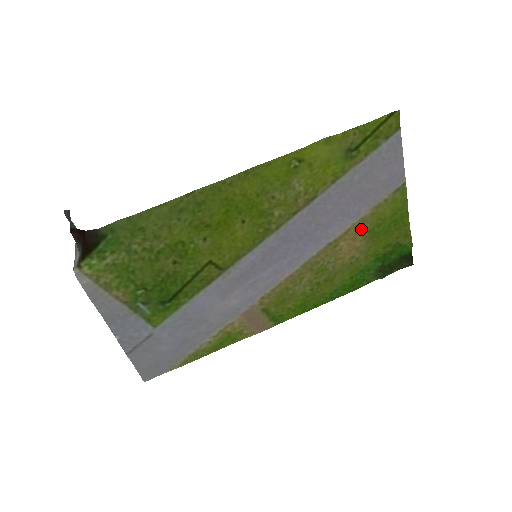
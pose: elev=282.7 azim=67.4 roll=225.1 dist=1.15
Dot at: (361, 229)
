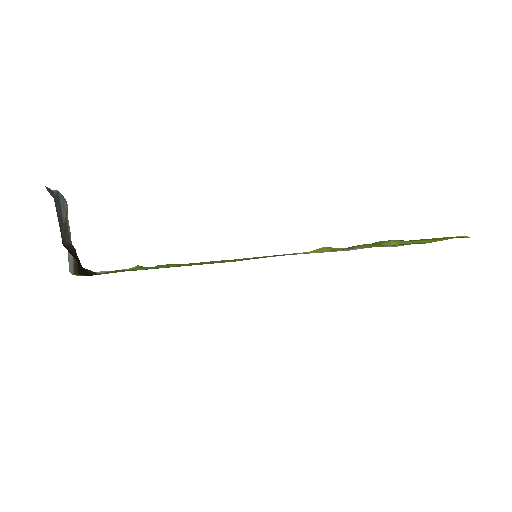
Dot at: occluded
